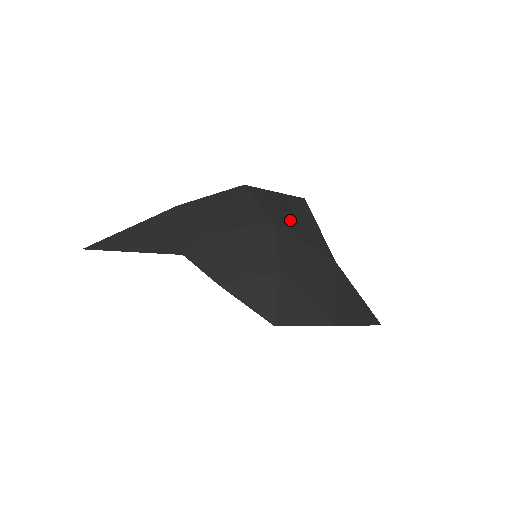
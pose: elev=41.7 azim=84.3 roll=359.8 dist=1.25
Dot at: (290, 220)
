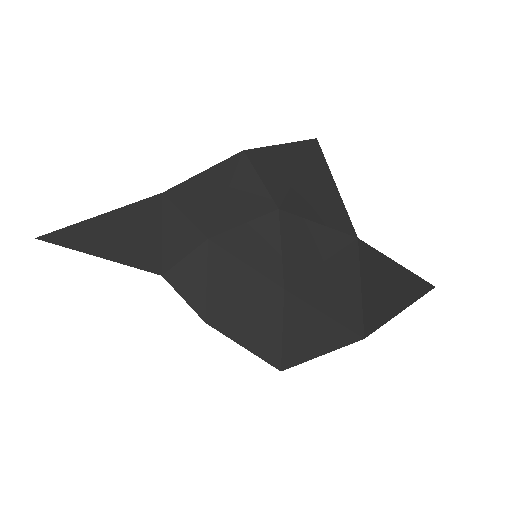
Dot at: (298, 192)
